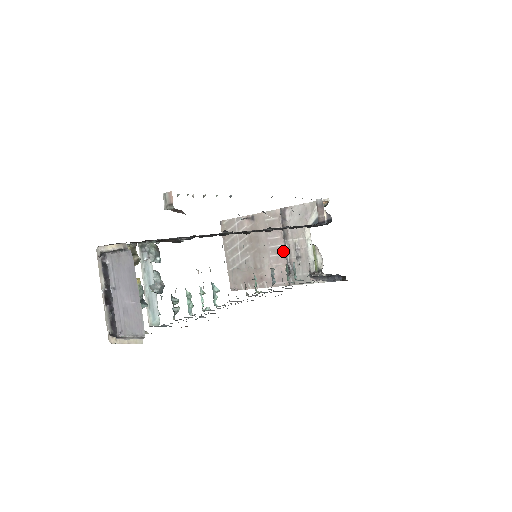
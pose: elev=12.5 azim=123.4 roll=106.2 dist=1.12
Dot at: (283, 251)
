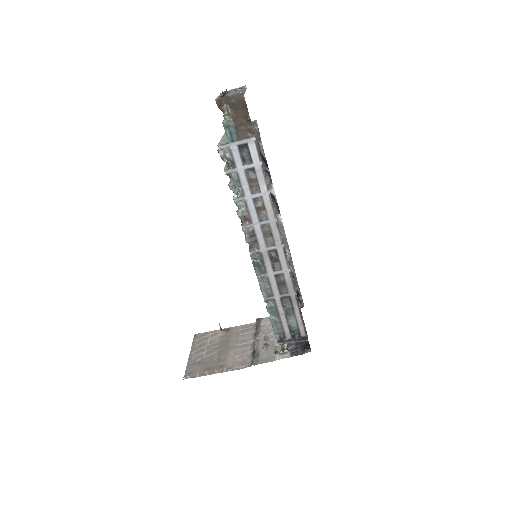
Dot at: (251, 345)
